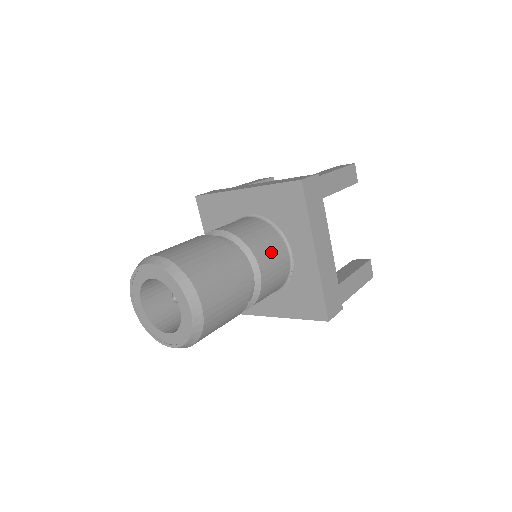
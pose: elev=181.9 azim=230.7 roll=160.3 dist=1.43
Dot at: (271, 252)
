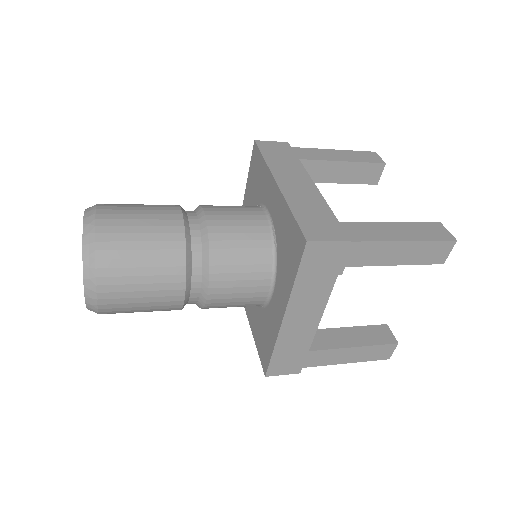
Dot at: (232, 209)
